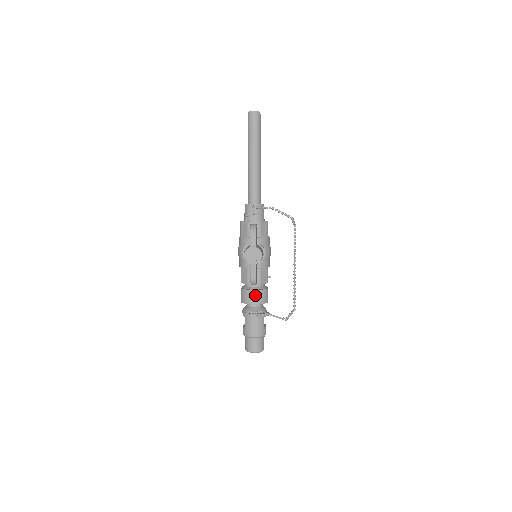
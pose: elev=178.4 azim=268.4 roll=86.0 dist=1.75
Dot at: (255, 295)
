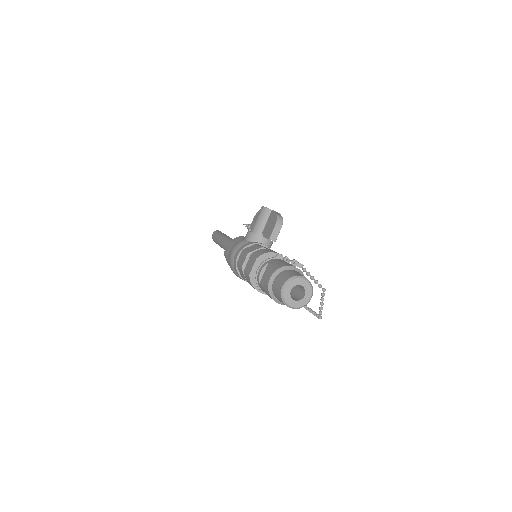
Dot at: (276, 252)
